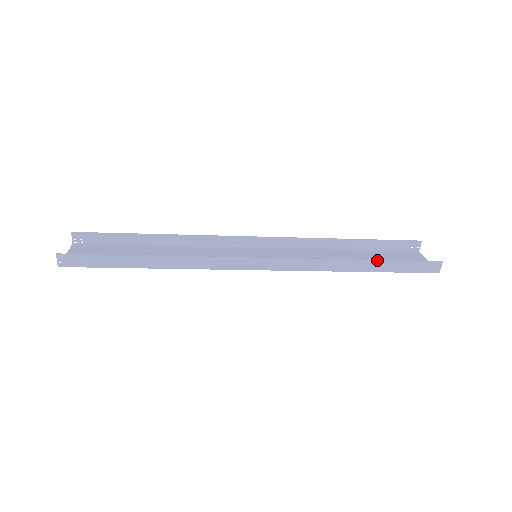
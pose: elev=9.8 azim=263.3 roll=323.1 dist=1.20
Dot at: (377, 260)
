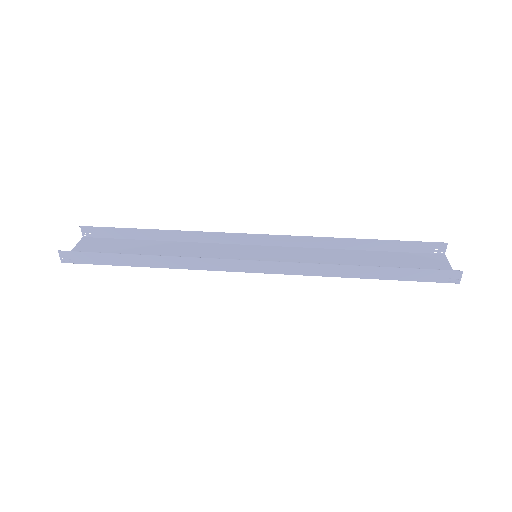
Dot at: (384, 267)
